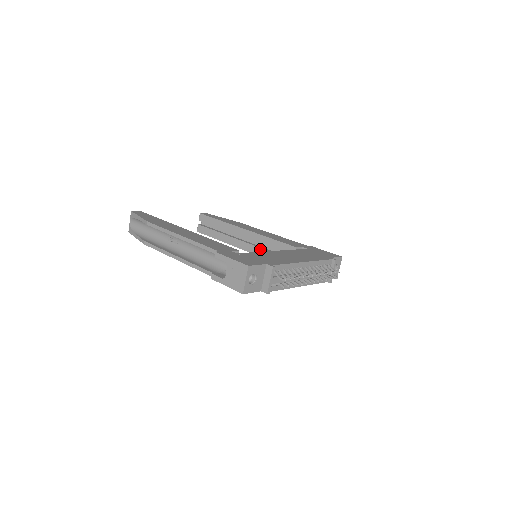
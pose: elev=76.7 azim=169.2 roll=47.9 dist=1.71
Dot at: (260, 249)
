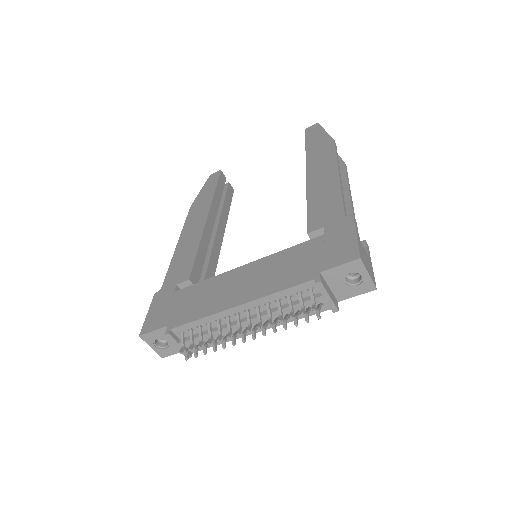
Dot at: occluded
